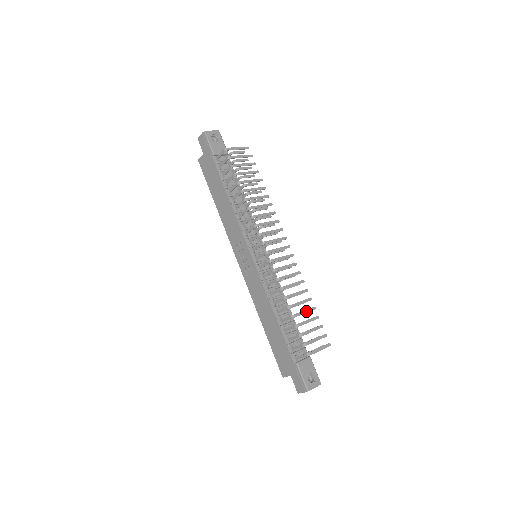
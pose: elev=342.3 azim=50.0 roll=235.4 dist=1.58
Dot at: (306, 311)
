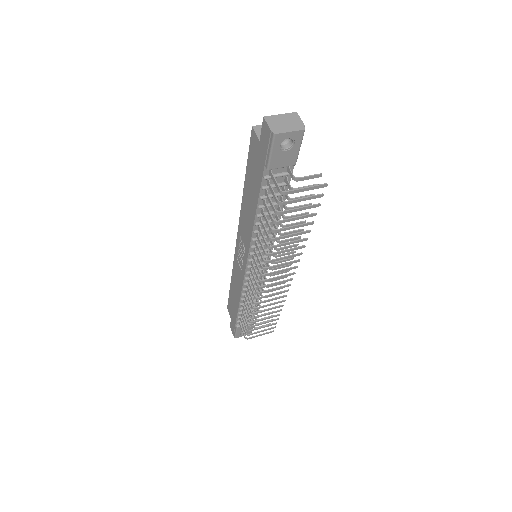
Dot at: (268, 318)
